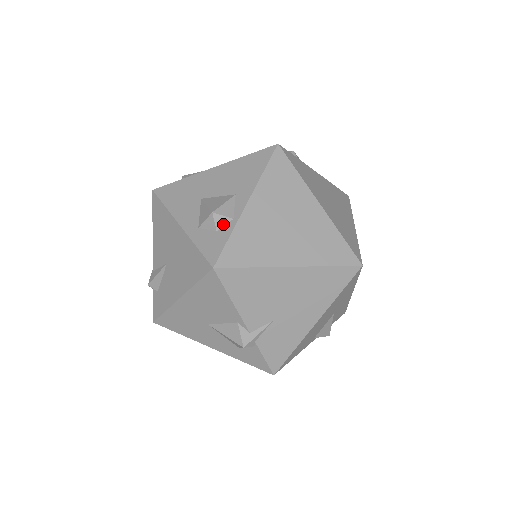
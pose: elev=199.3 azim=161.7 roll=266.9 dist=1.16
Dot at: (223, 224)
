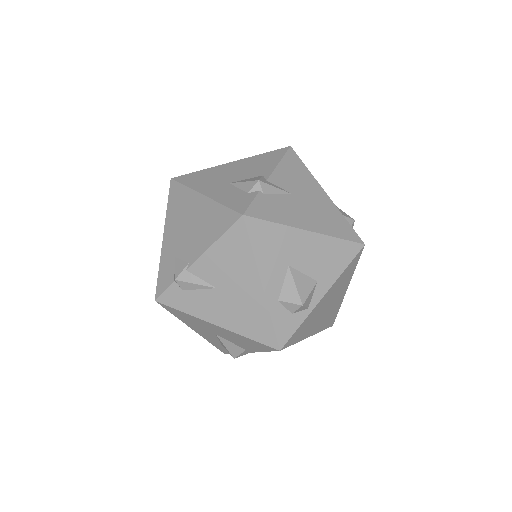
Dot at: (300, 310)
